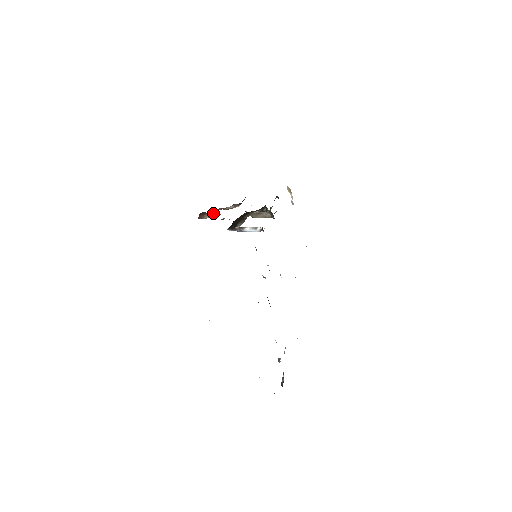
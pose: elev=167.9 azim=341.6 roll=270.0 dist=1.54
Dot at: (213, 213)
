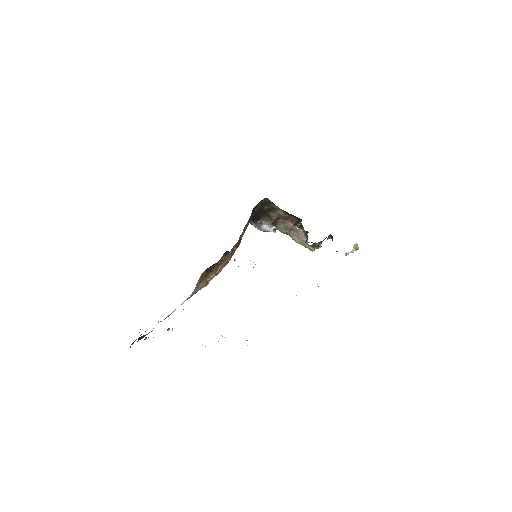
Dot at: occluded
